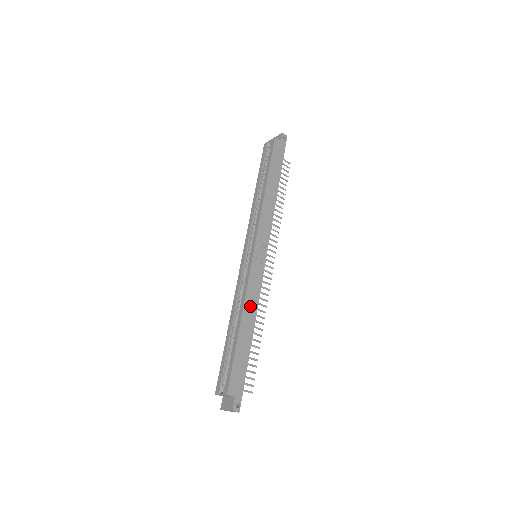
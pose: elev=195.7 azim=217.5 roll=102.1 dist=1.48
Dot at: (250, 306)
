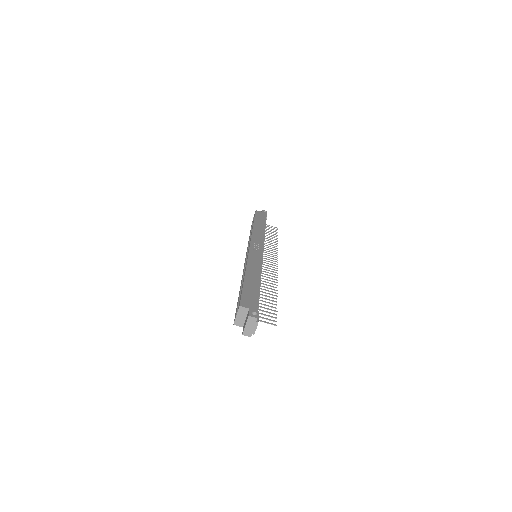
Dot at: (253, 268)
